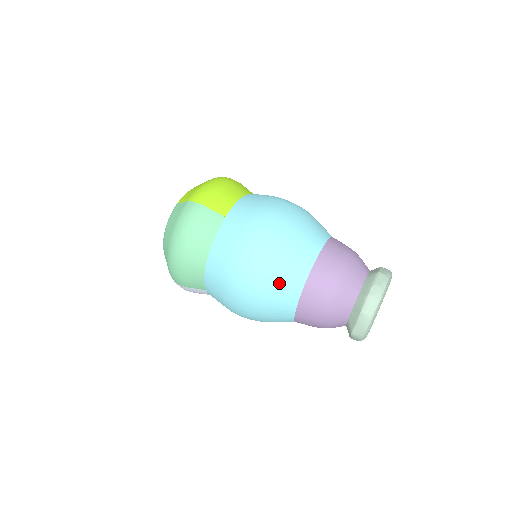
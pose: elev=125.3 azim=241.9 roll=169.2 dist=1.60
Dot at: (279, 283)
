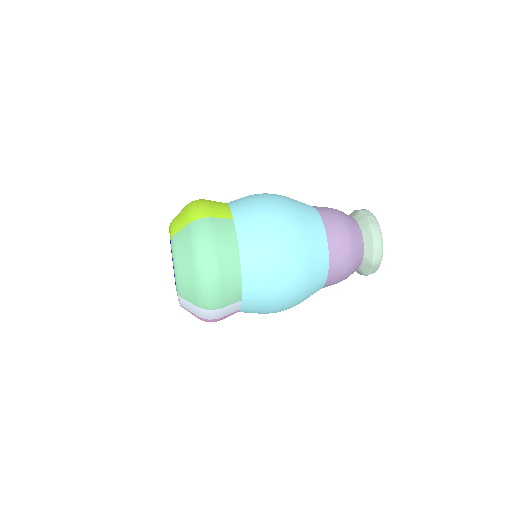
Dot at: (311, 246)
